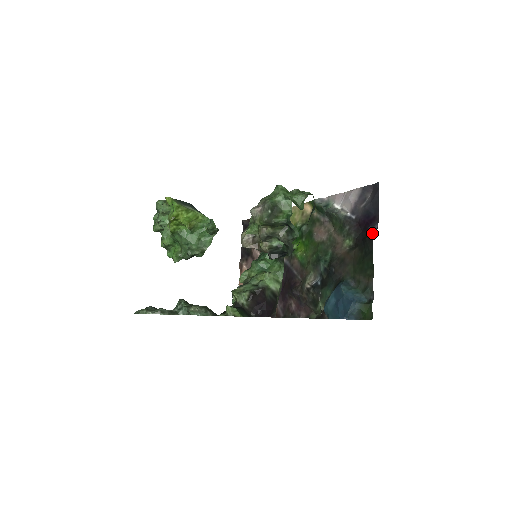
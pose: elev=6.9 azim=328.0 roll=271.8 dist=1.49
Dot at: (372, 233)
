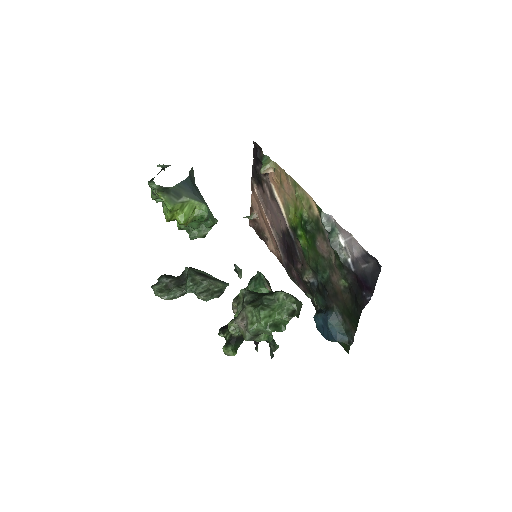
Dot at: (363, 302)
